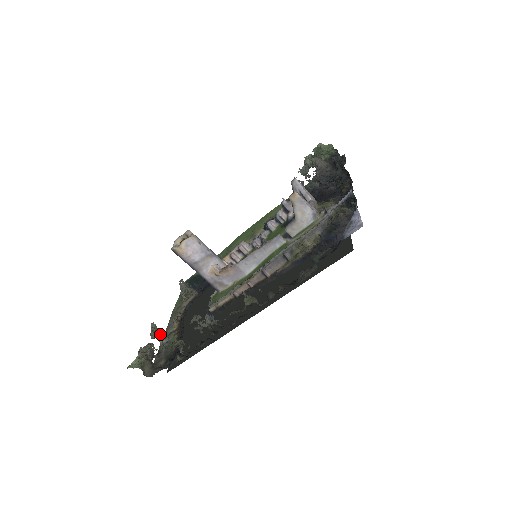
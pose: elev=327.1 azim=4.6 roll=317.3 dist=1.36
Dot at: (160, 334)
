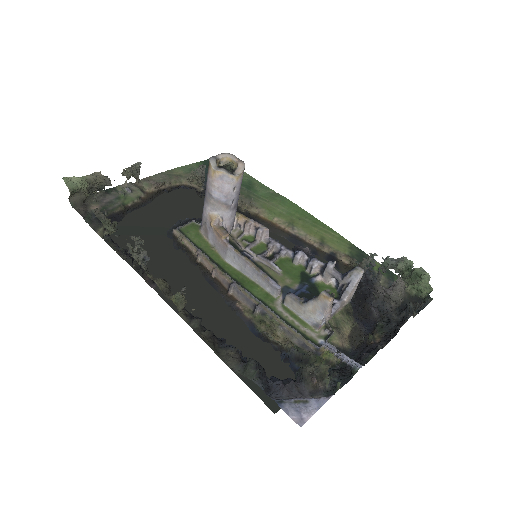
Dot at: (135, 176)
